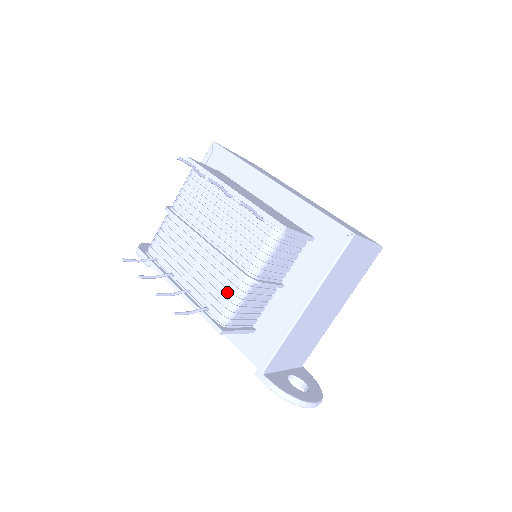
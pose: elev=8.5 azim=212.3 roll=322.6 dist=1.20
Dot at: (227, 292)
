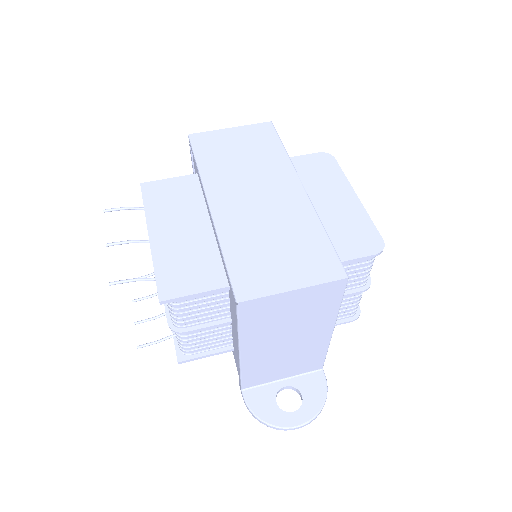
Dot at: occluded
